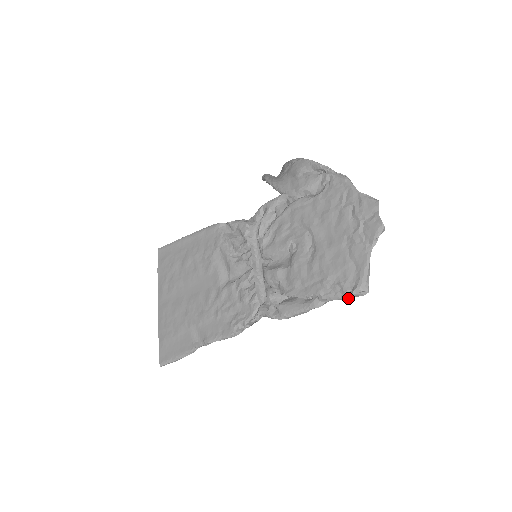
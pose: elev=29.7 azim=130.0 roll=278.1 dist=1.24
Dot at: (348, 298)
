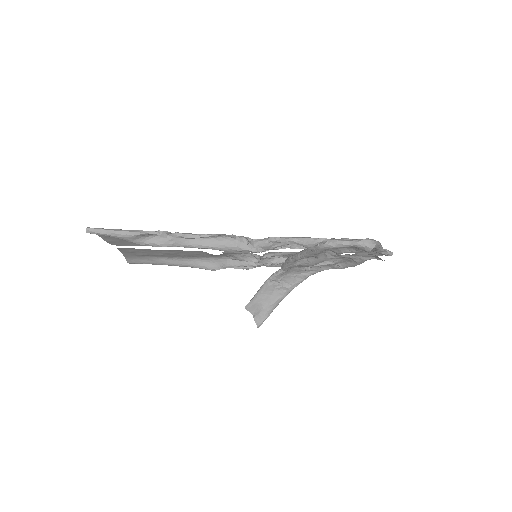
Dot at: (361, 241)
